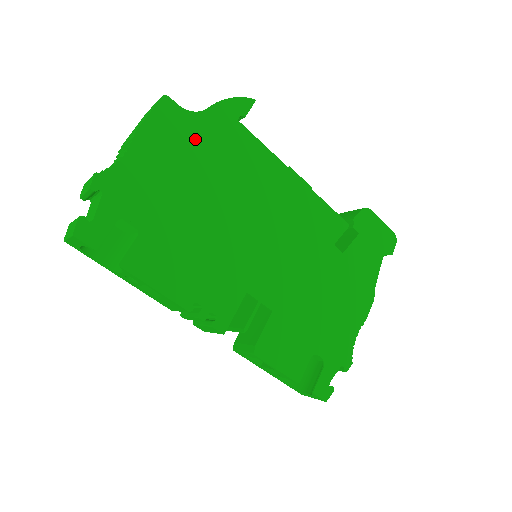
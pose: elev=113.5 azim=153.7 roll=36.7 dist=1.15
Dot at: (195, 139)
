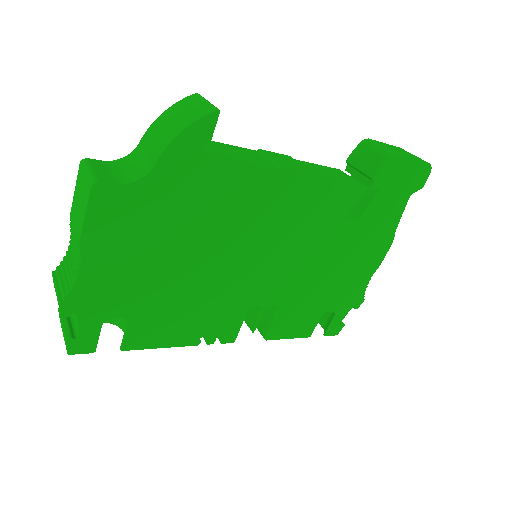
Dot at: (152, 209)
